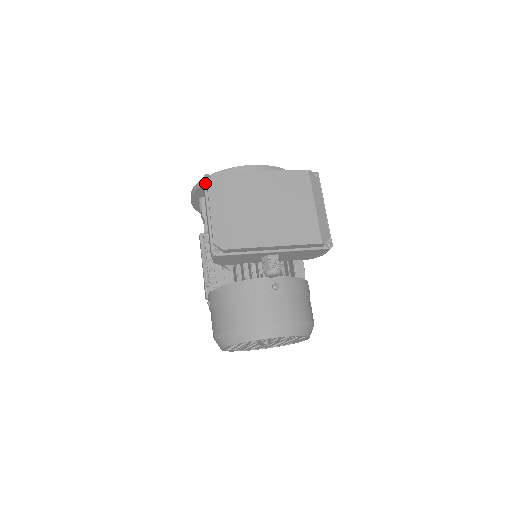
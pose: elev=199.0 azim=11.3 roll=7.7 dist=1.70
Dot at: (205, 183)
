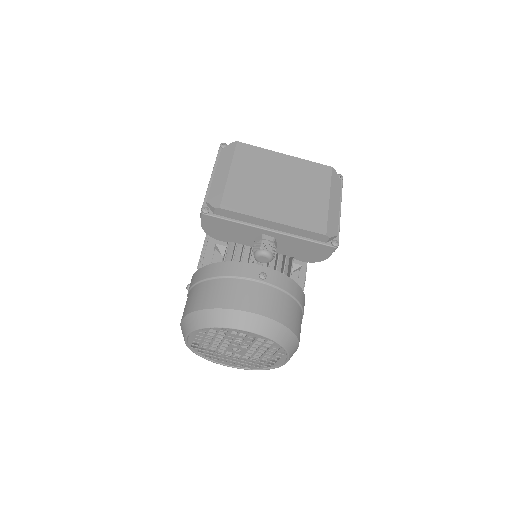
Dot at: (220, 150)
